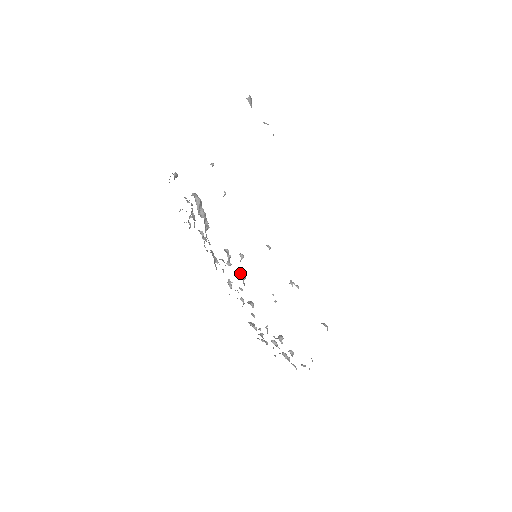
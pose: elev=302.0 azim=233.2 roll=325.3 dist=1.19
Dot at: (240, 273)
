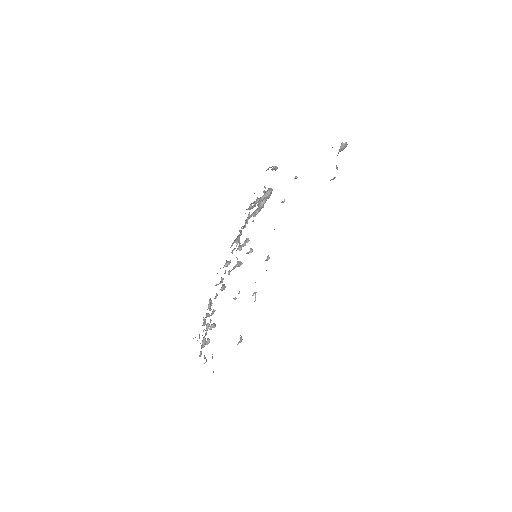
Dot at: occluded
